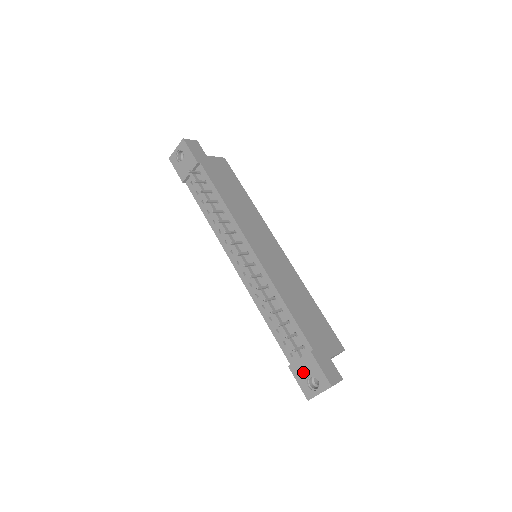
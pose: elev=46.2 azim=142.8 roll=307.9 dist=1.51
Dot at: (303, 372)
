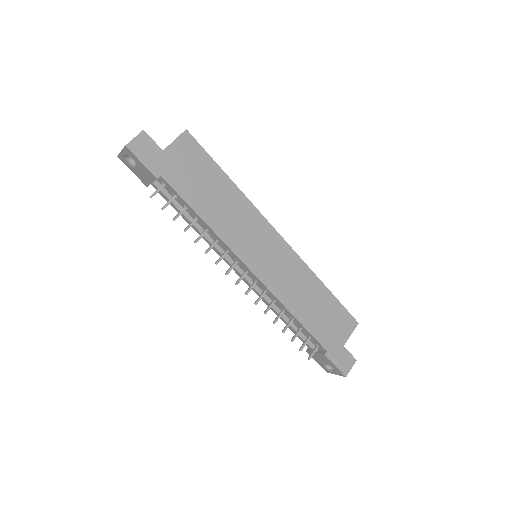
Dot at: (320, 360)
